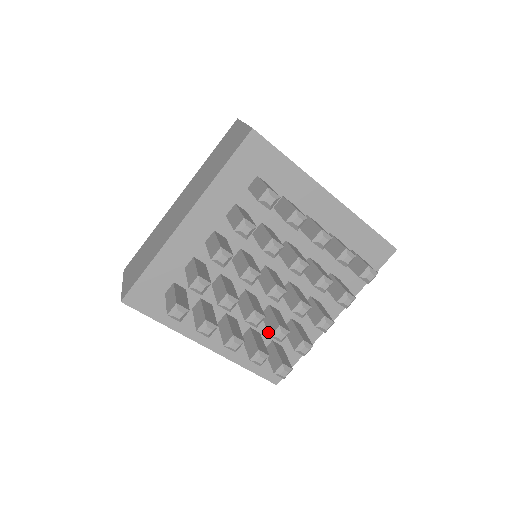
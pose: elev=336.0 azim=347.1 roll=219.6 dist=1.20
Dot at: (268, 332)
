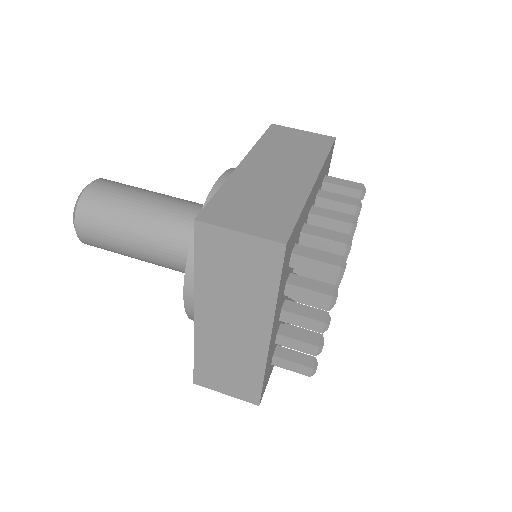
Dot at: occluded
